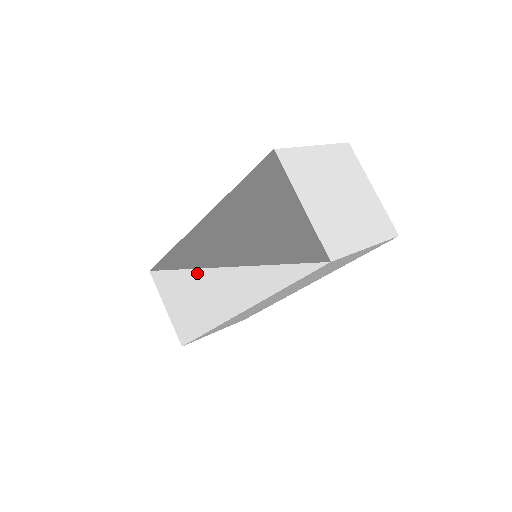
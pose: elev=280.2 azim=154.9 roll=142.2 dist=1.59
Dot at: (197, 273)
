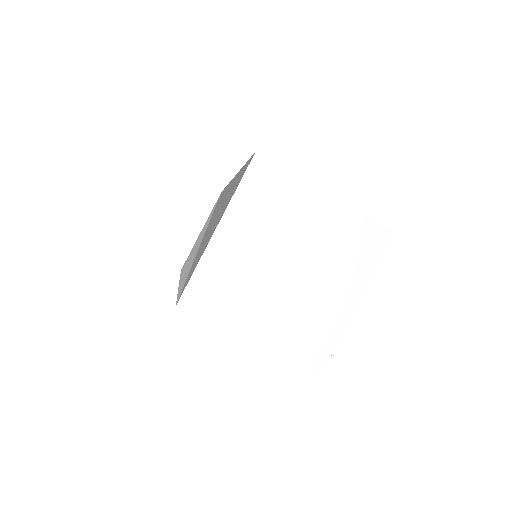
Dot at: occluded
